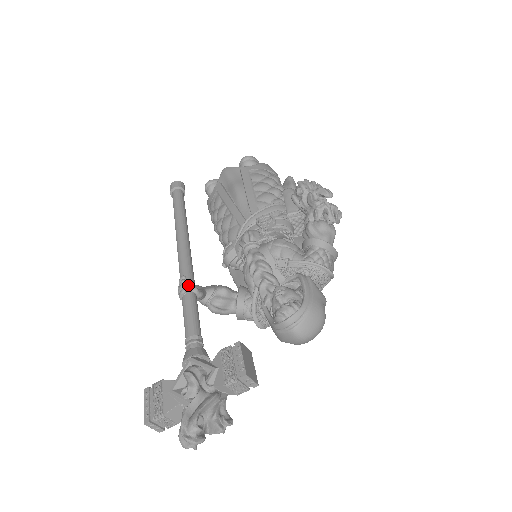
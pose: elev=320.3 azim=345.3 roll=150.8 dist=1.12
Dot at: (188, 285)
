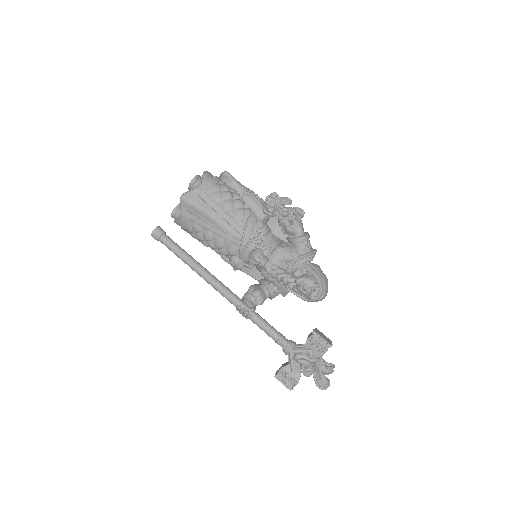
Dot at: (248, 310)
